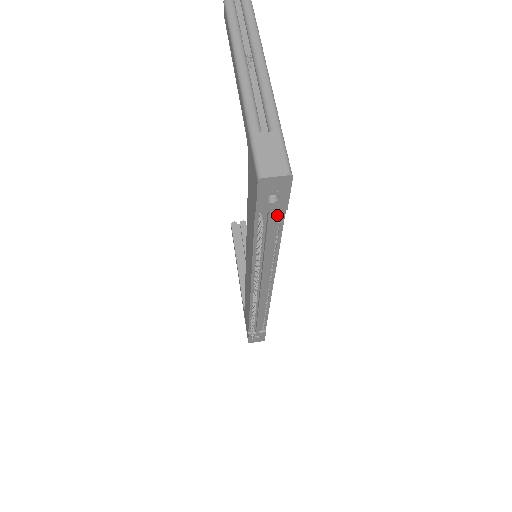
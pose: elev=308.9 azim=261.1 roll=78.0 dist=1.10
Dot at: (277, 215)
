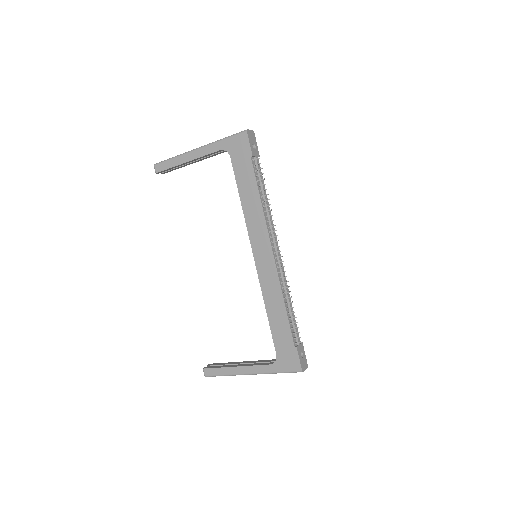
Dot at: (258, 165)
